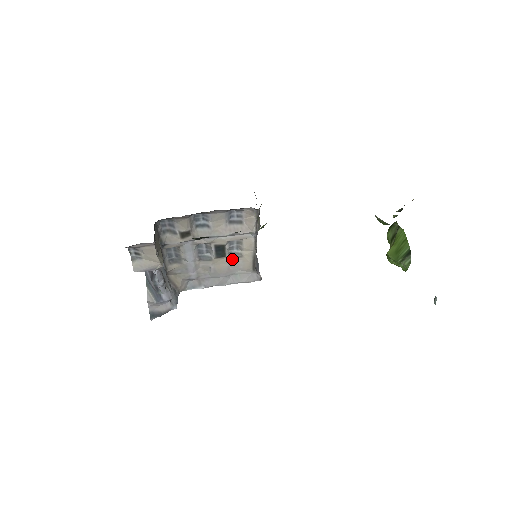
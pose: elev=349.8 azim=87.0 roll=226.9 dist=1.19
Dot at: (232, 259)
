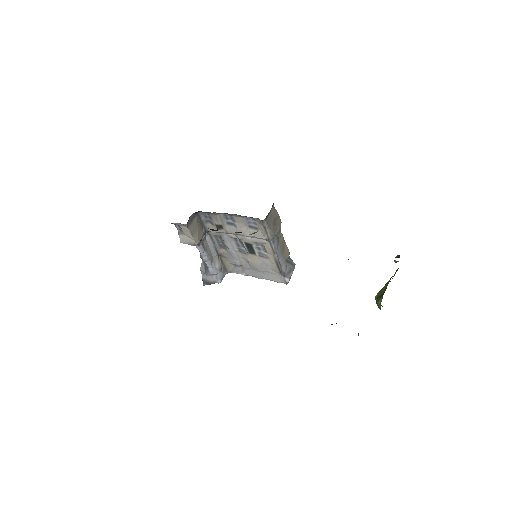
Dot at: (262, 258)
